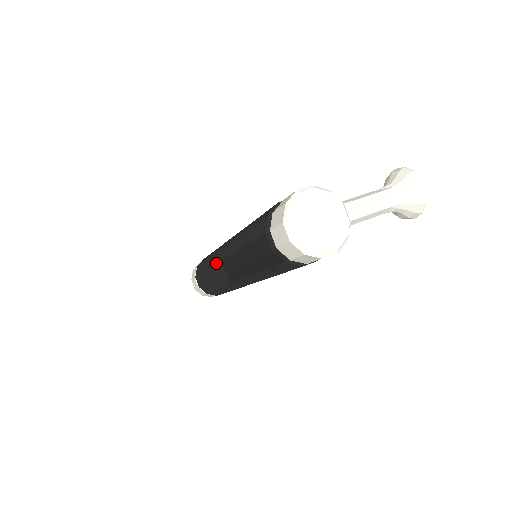
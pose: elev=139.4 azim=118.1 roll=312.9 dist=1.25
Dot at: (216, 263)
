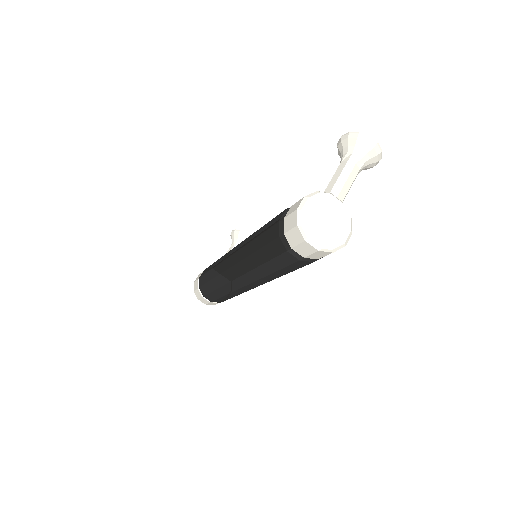
Dot at: (229, 282)
